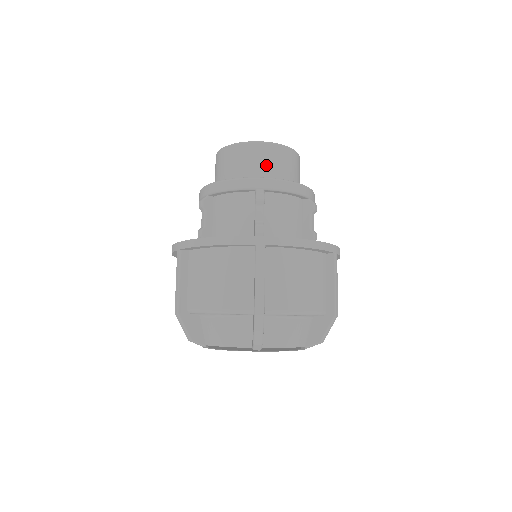
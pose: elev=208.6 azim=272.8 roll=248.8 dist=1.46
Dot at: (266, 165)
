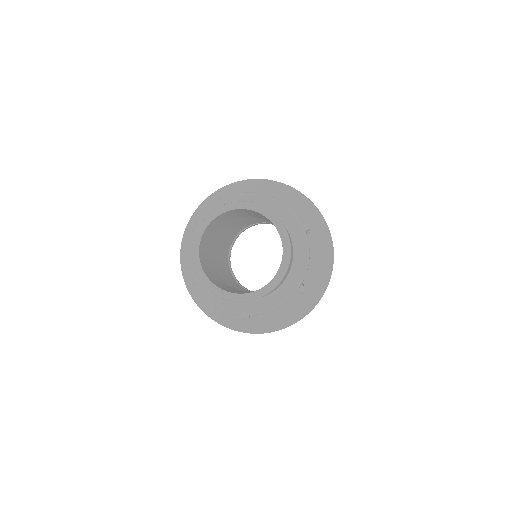
Dot at: occluded
